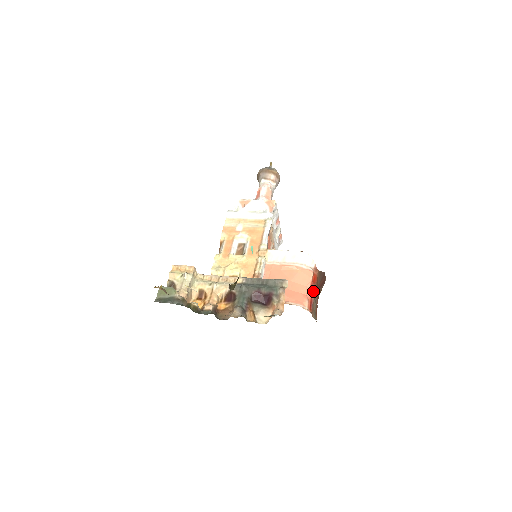
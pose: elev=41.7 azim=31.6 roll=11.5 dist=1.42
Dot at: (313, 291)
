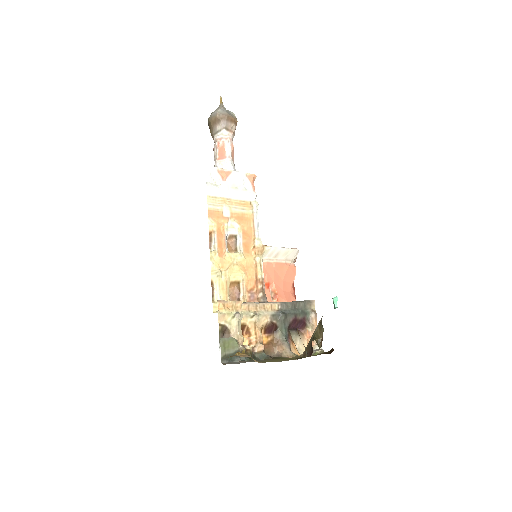
Dot at: occluded
